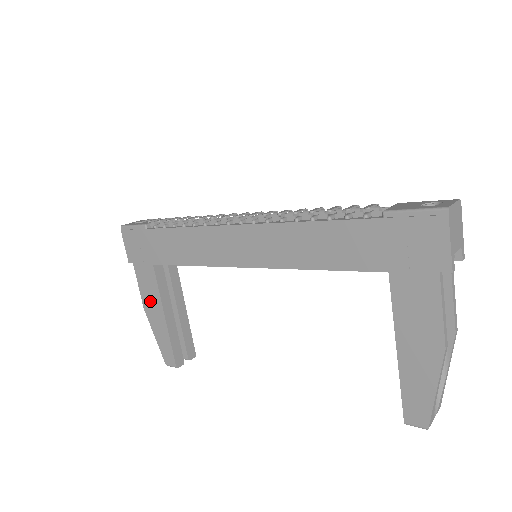
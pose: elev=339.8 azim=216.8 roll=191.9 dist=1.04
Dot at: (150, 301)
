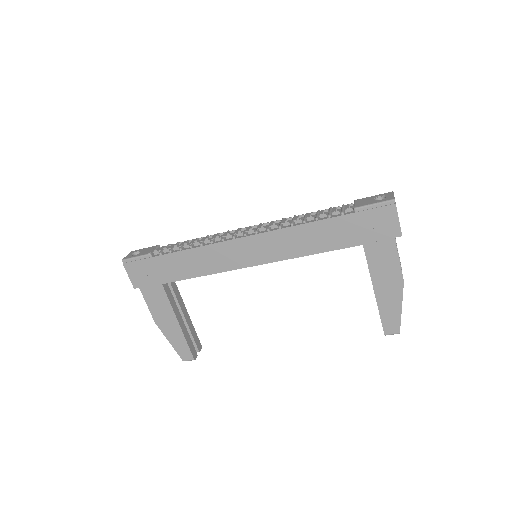
Dot at: (161, 314)
